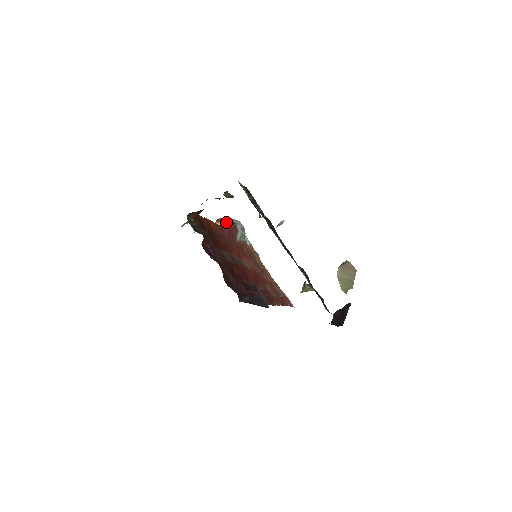
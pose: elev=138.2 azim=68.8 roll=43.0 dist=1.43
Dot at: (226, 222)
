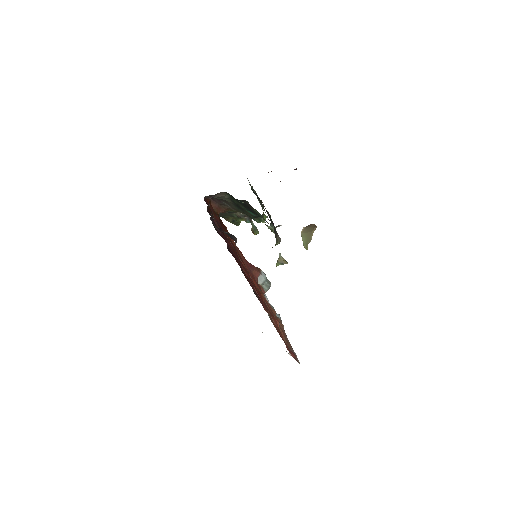
Dot at: occluded
